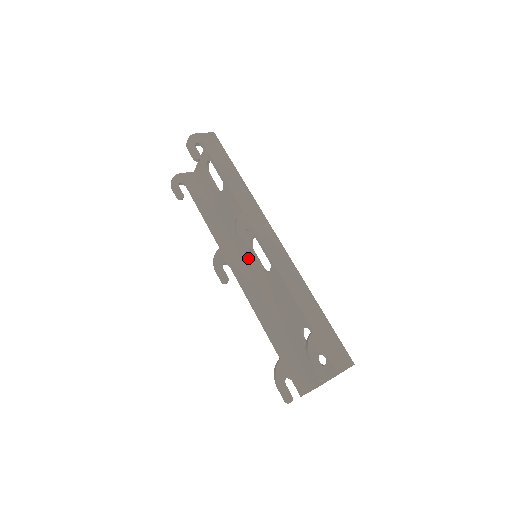
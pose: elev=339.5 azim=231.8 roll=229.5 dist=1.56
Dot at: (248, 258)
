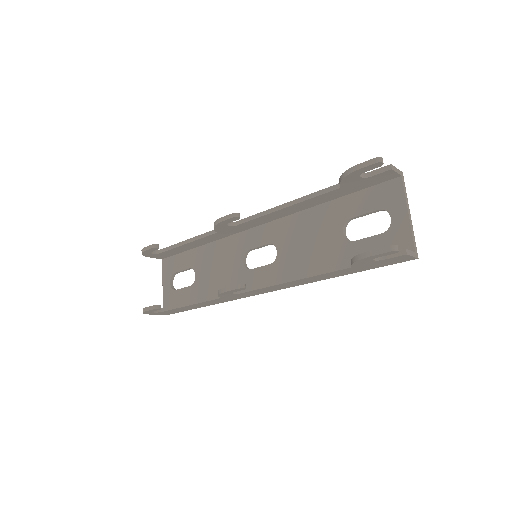
Dot at: (254, 280)
